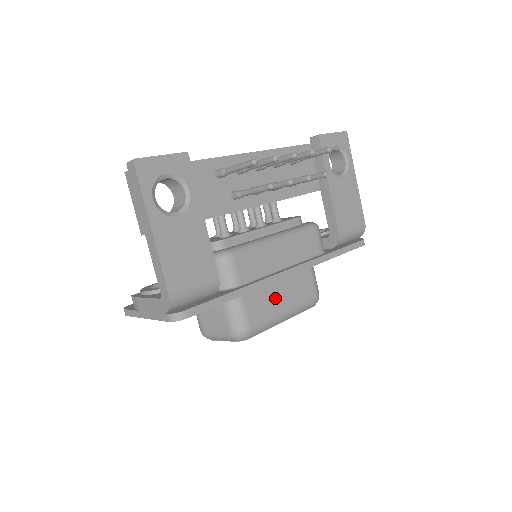
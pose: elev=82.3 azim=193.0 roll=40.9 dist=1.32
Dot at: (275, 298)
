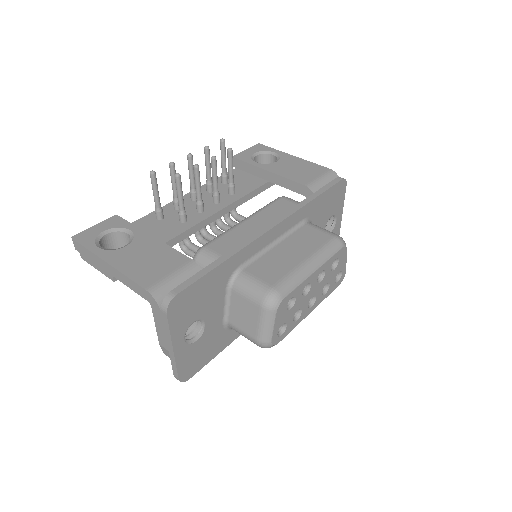
Dot at: (284, 257)
